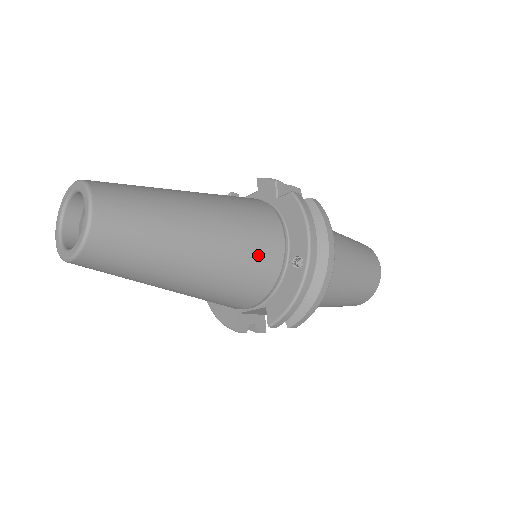
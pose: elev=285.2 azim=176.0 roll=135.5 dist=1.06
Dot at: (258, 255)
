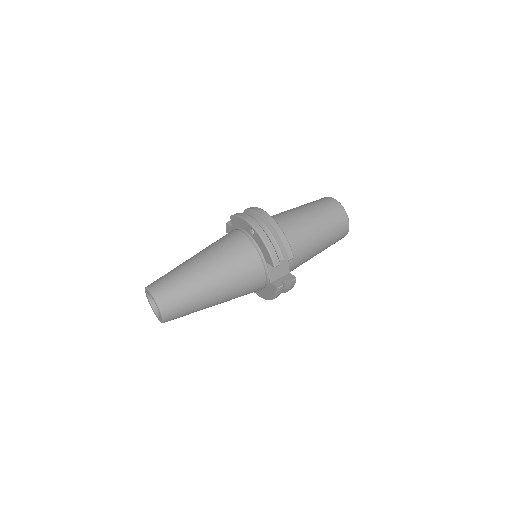
Dot at: (233, 247)
